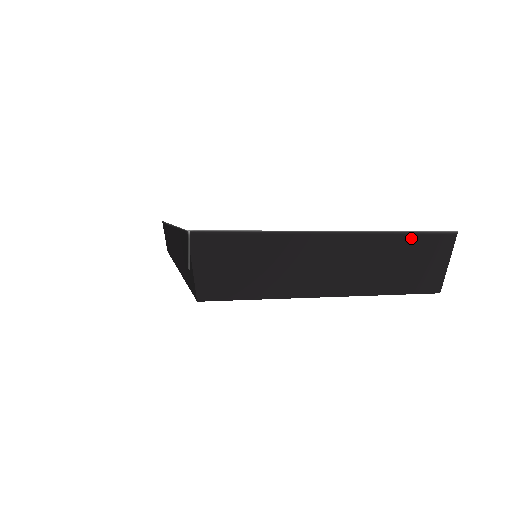
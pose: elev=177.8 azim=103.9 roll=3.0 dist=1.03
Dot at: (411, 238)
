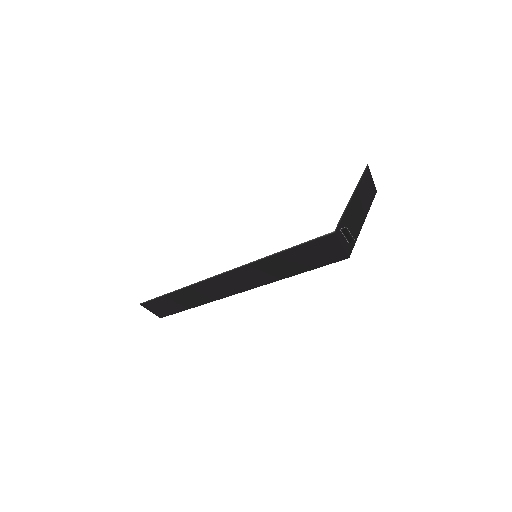
Dot at: (363, 177)
